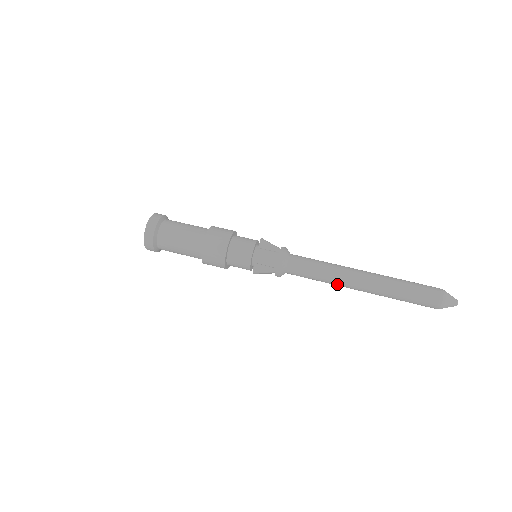
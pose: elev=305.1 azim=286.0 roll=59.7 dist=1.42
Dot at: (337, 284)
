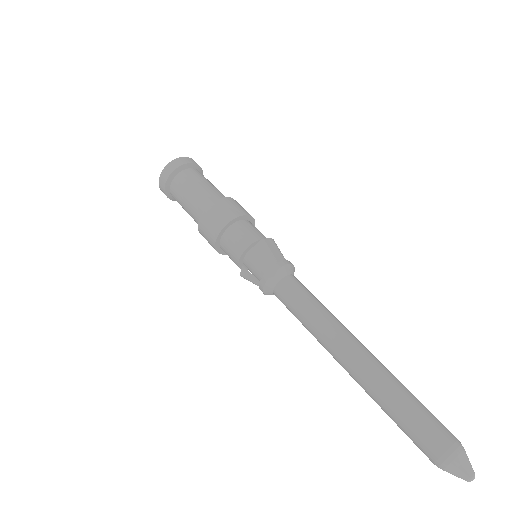
Dot at: (322, 345)
